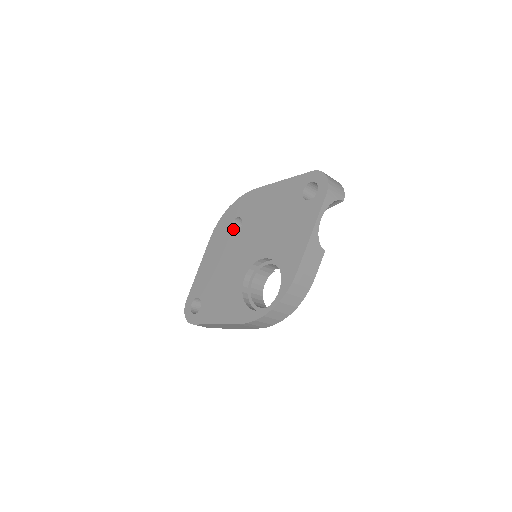
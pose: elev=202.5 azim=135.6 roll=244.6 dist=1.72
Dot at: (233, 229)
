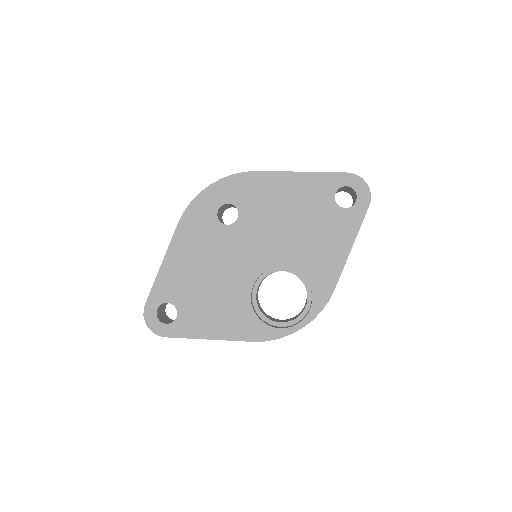
Dot at: (218, 217)
